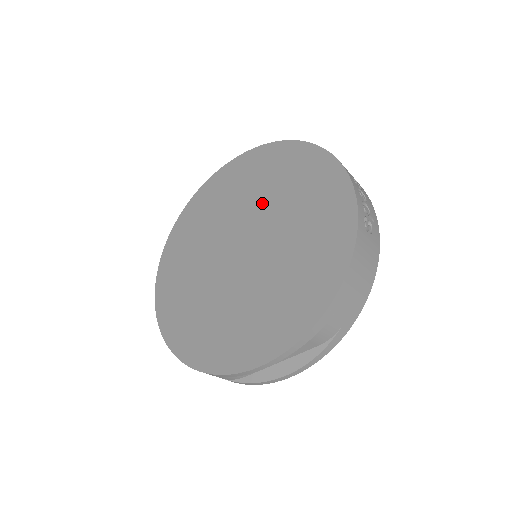
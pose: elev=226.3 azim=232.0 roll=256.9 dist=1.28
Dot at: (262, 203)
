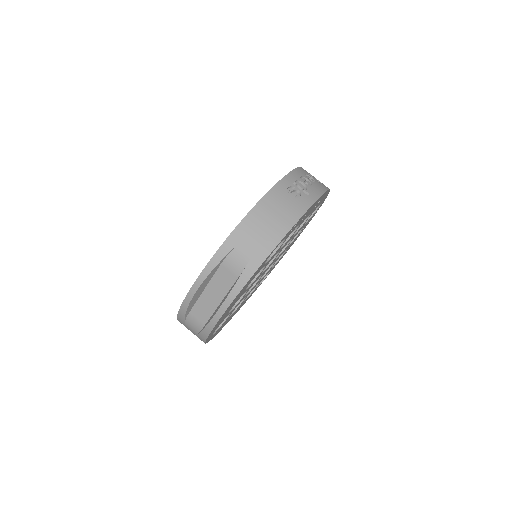
Dot at: occluded
